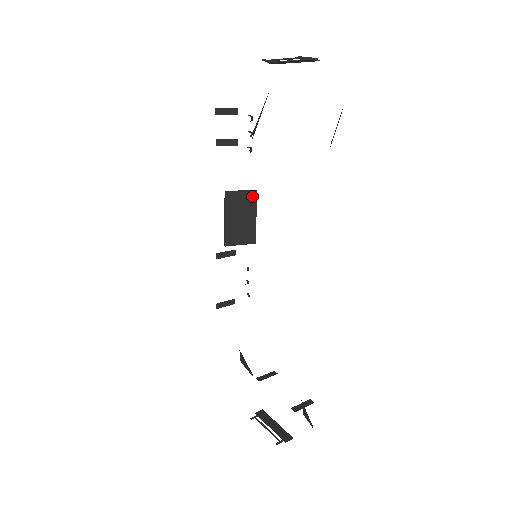
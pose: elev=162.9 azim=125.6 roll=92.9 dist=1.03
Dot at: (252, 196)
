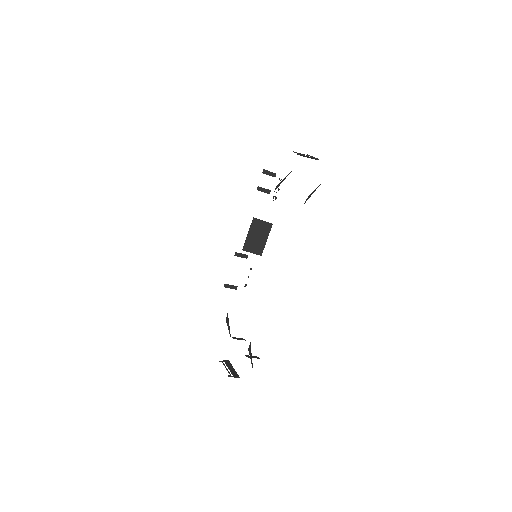
Dot at: (269, 226)
